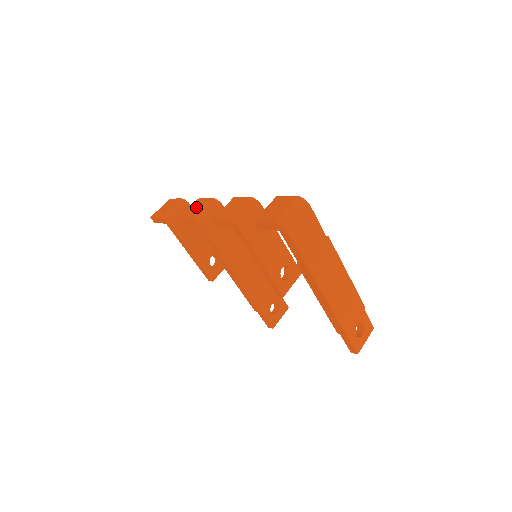
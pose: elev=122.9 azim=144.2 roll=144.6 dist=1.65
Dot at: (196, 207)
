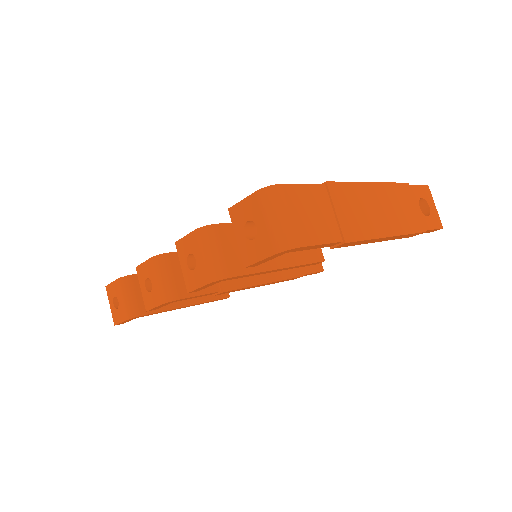
Dot at: (146, 282)
